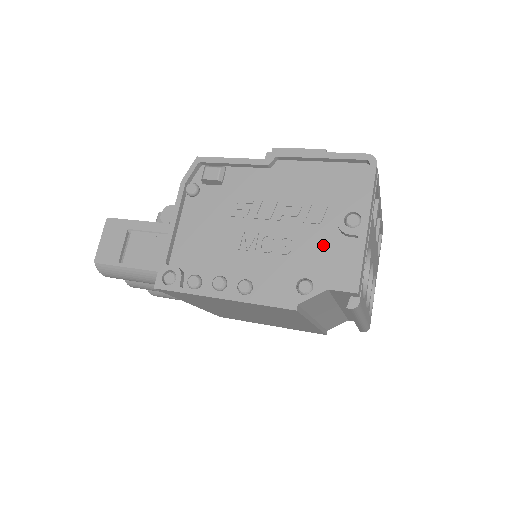
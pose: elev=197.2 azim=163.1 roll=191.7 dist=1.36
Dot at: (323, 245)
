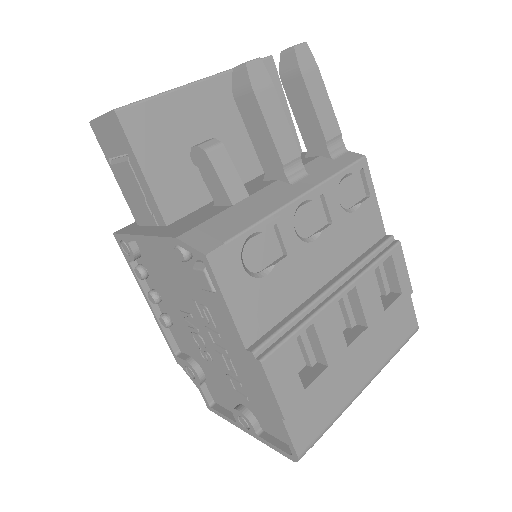
Dot at: (223, 388)
